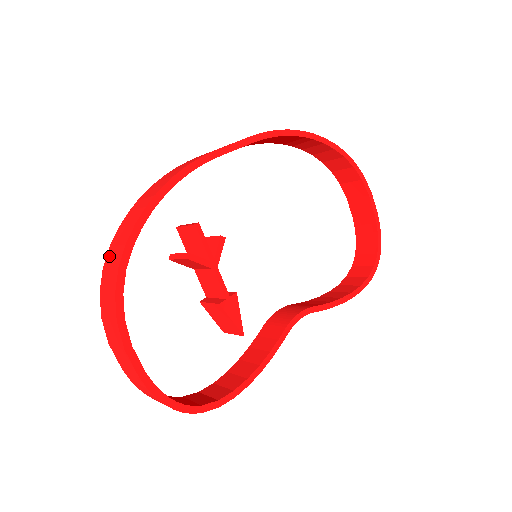
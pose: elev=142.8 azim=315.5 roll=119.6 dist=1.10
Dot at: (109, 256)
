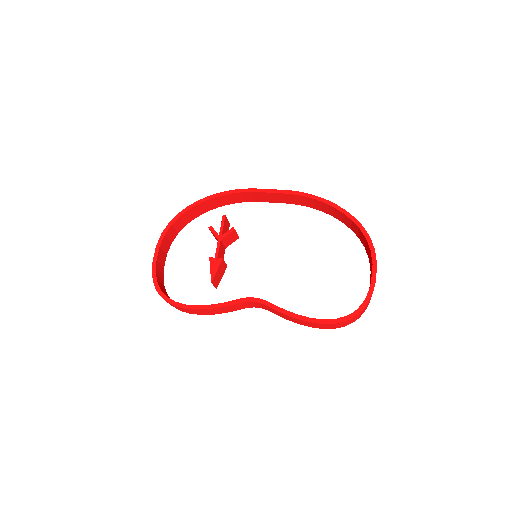
Dot at: occluded
